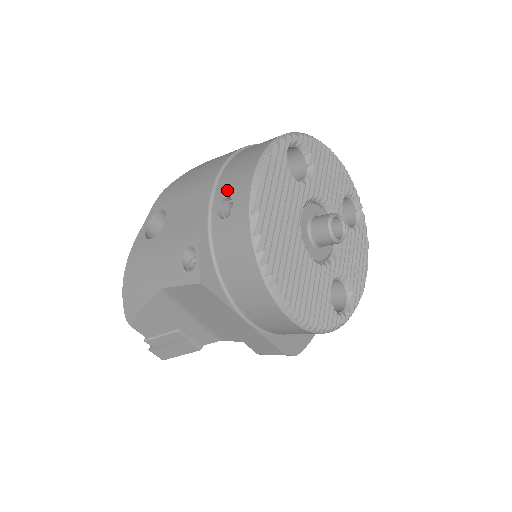
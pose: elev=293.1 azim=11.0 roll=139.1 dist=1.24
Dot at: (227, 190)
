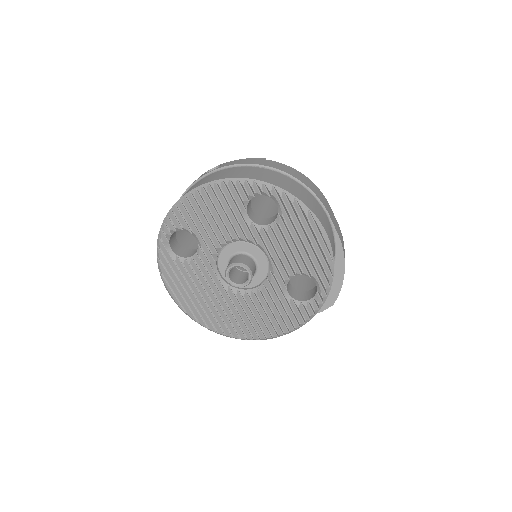
Dot at: occluded
